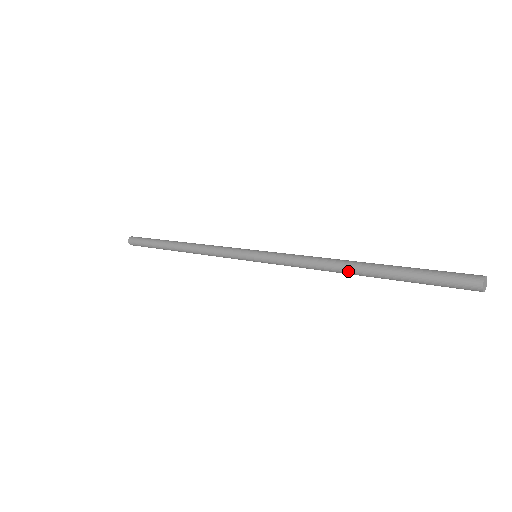
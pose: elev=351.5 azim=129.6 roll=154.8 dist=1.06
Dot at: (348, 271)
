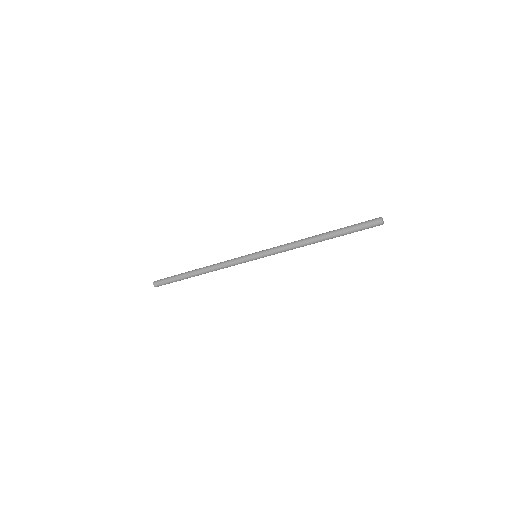
Dot at: (316, 242)
